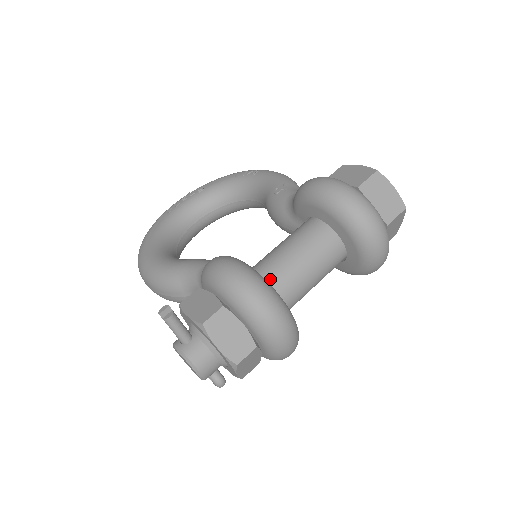
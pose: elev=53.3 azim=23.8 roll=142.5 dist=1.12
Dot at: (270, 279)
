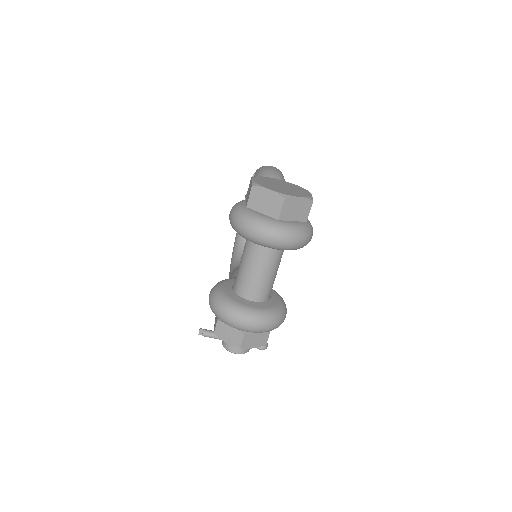
Dot at: (238, 290)
